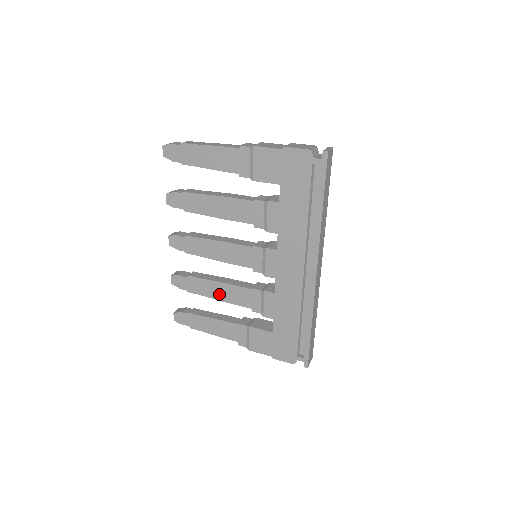
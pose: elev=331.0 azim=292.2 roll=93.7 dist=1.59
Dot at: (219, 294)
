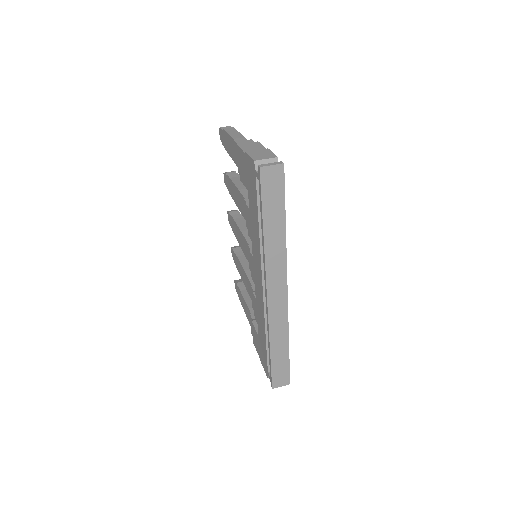
Dot at: (244, 279)
